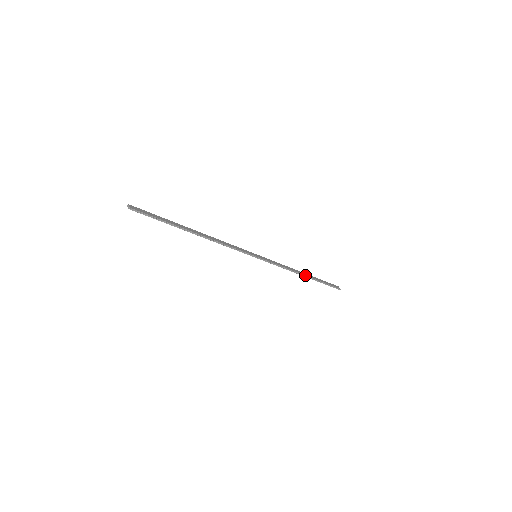
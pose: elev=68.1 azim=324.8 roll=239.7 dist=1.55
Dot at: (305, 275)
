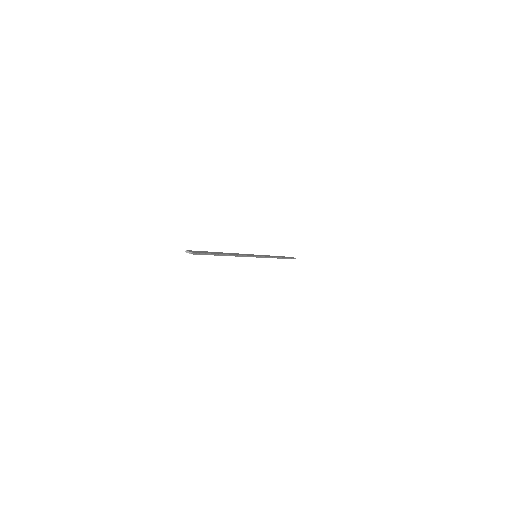
Dot at: (280, 257)
